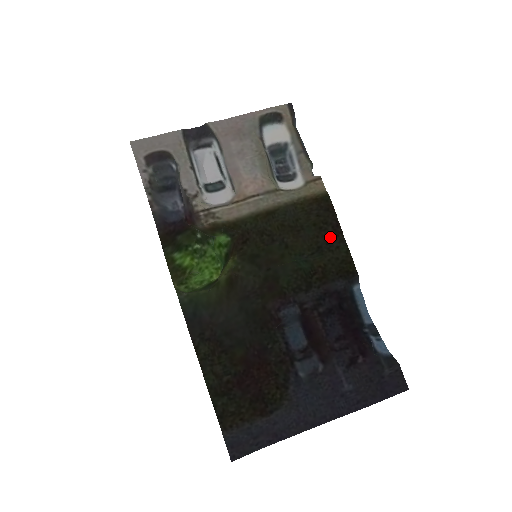
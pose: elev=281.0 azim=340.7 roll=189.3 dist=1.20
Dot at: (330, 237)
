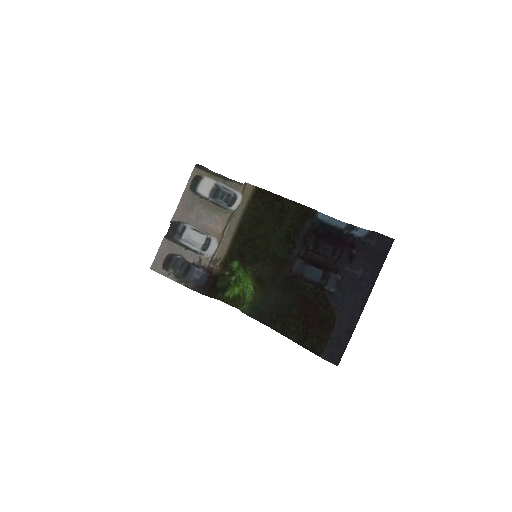
Dot at: (280, 207)
